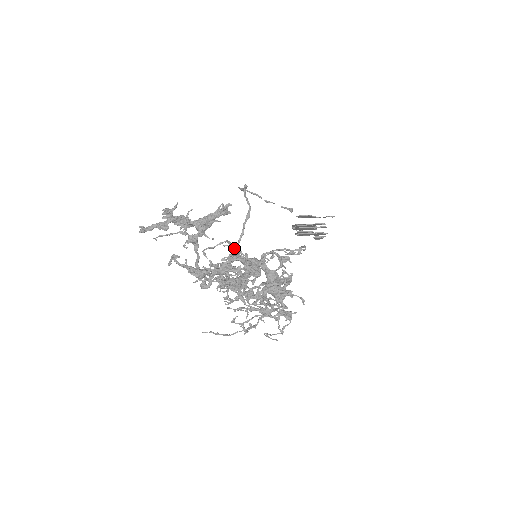
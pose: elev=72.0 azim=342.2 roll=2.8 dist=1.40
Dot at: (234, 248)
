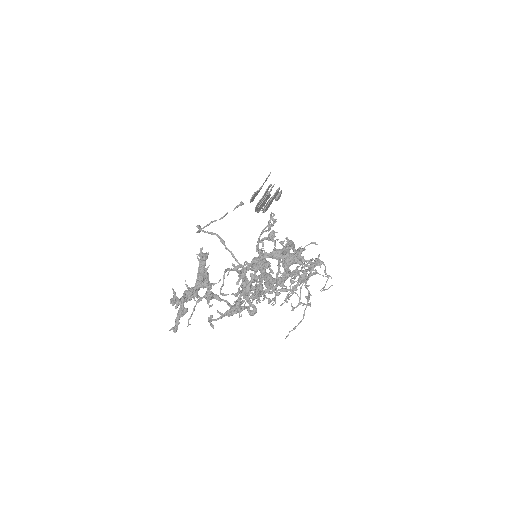
Dot at: (234, 269)
